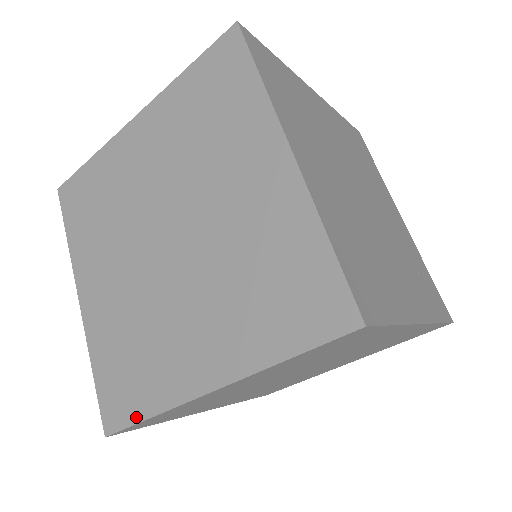
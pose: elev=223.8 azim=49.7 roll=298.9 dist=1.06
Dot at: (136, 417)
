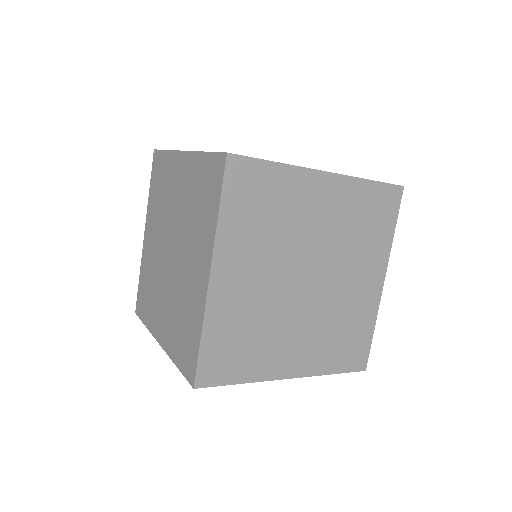
Dot at: occluded
